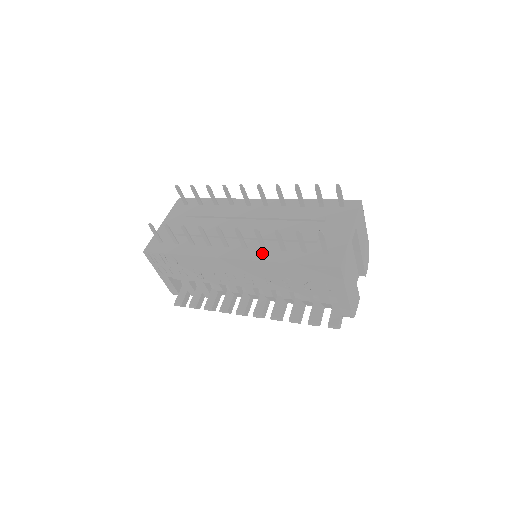
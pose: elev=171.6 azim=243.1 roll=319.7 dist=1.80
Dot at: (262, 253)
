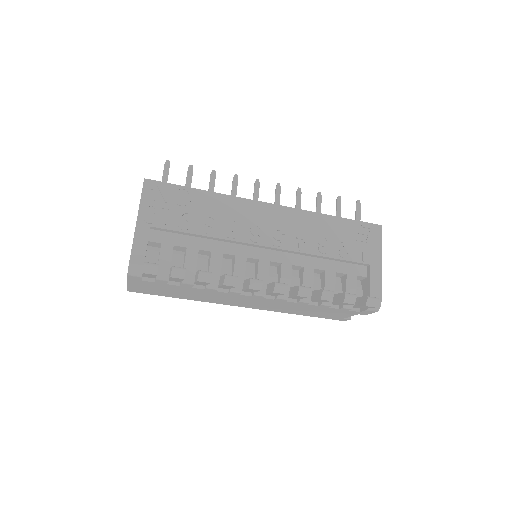
Dot at: occluded
